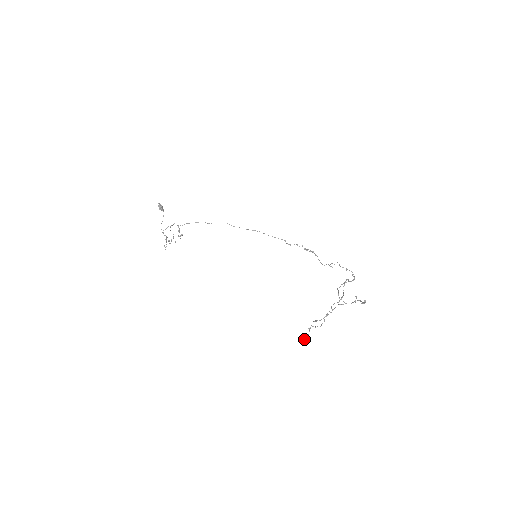
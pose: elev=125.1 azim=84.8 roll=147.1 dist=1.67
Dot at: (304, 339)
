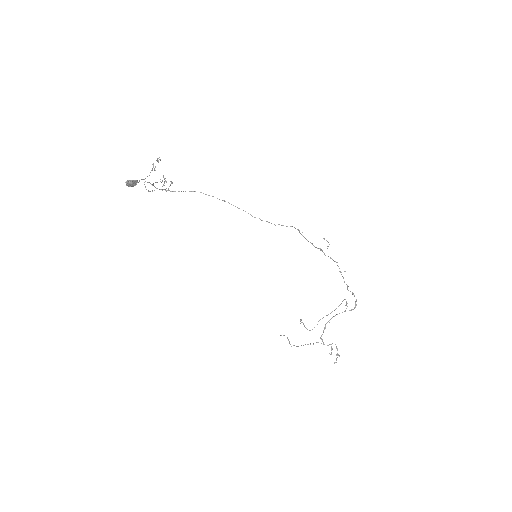
Dot at: occluded
